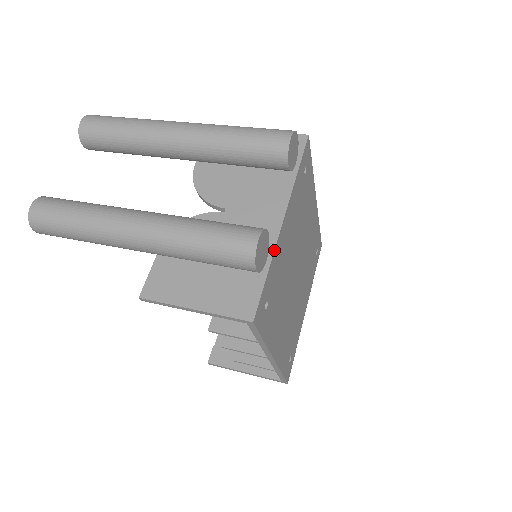
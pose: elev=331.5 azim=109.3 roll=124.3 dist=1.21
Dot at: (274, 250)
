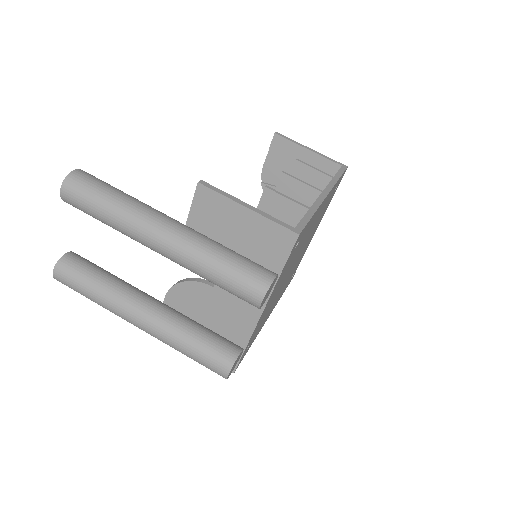
Dot at: (252, 334)
